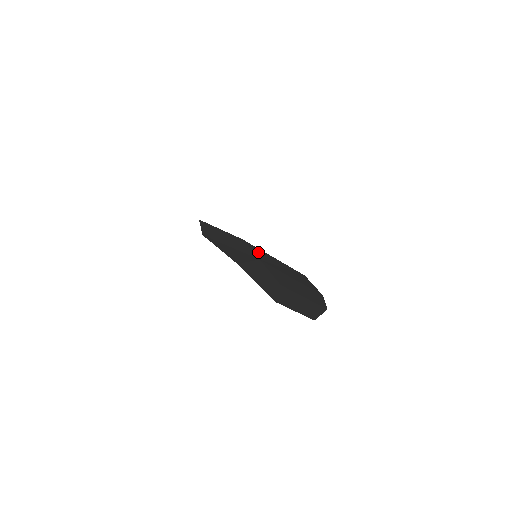
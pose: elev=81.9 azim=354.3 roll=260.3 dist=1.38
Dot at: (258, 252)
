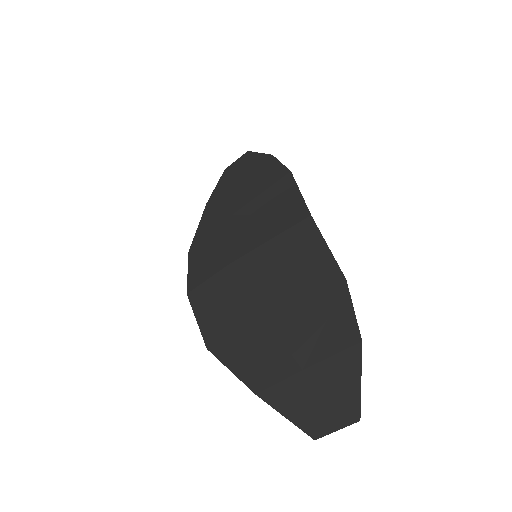
Dot at: (253, 277)
